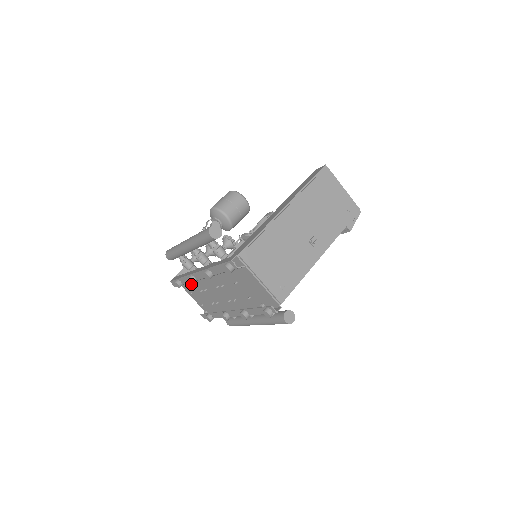
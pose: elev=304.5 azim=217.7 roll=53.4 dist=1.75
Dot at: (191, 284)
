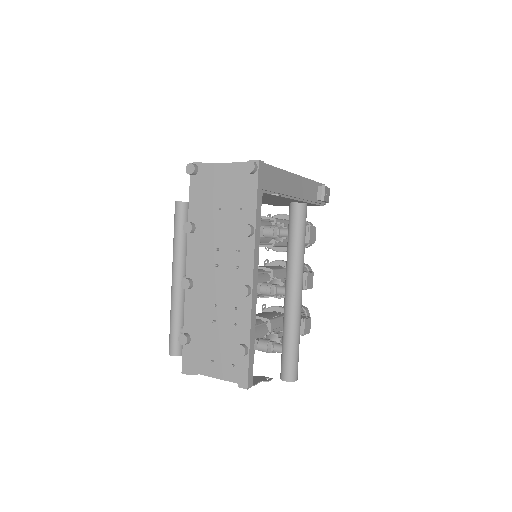
Dot at: (203, 336)
